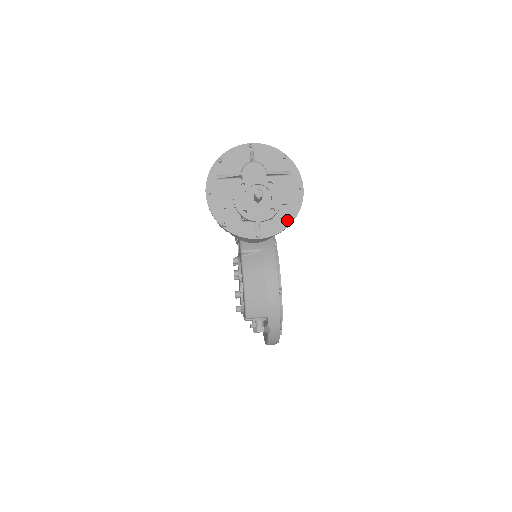
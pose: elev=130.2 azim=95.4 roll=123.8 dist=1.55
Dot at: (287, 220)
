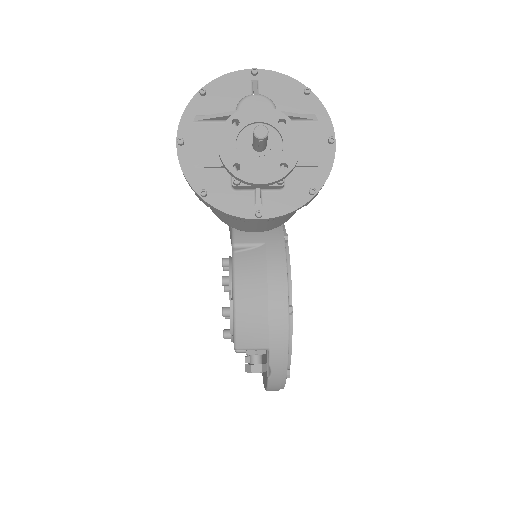
Dot at: (307, 191)
